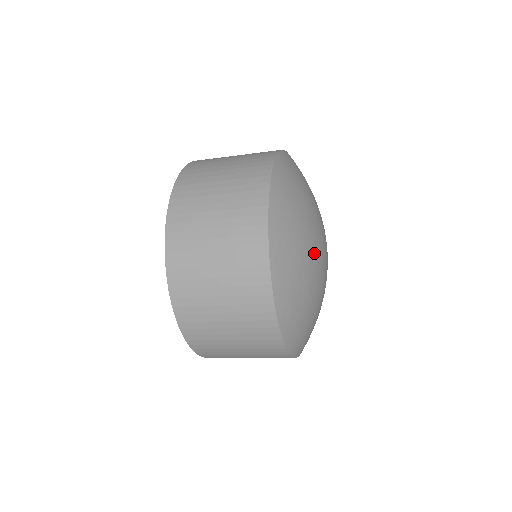
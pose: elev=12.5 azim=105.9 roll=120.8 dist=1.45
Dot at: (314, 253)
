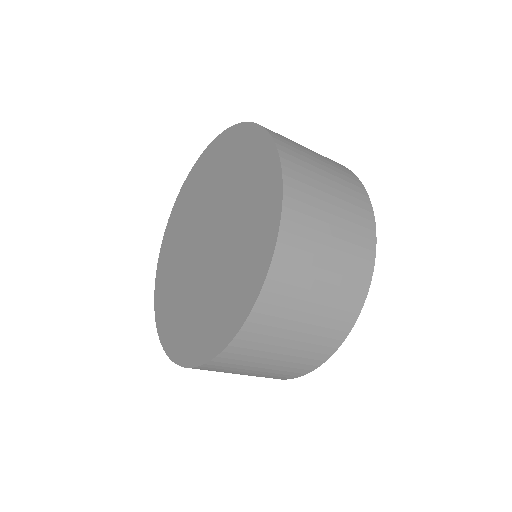
Dot at: occluded
